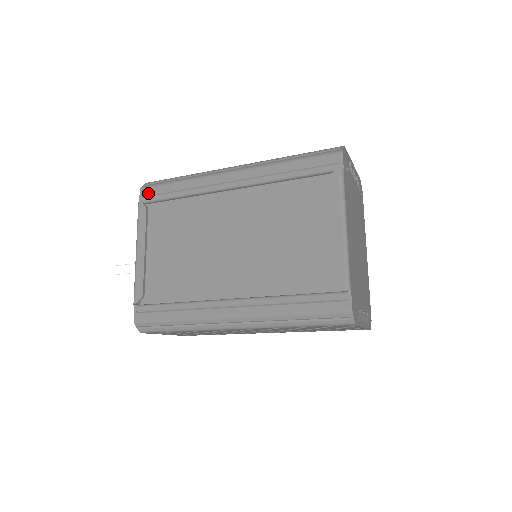
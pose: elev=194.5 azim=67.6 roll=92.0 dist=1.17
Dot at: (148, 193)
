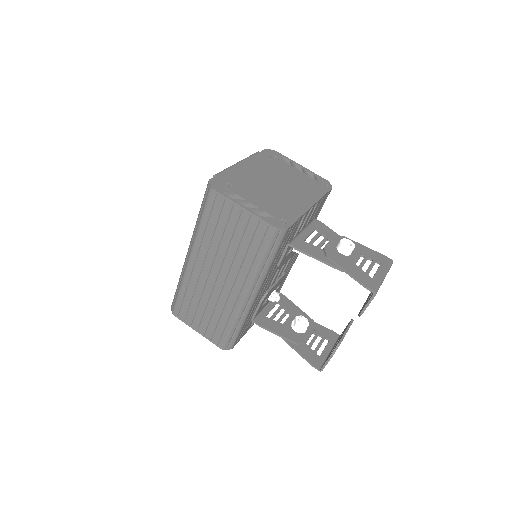
Dot at: occluded
